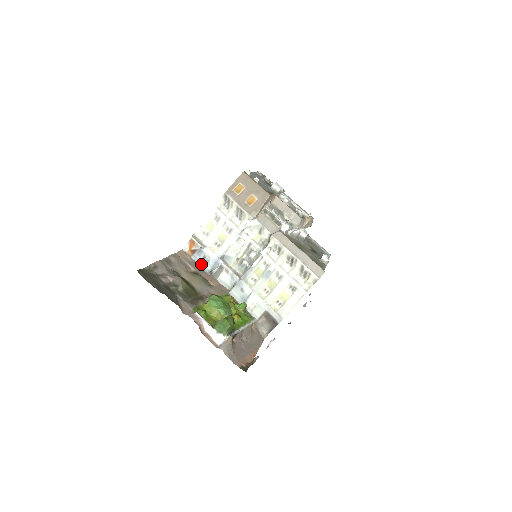
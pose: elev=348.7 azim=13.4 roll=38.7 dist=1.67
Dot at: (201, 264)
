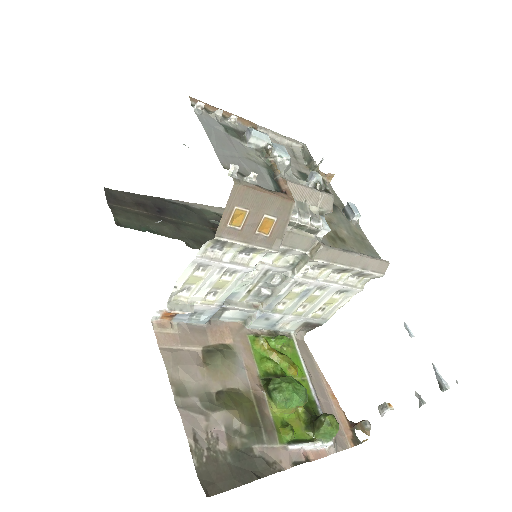
Dot at: (191, 322)
